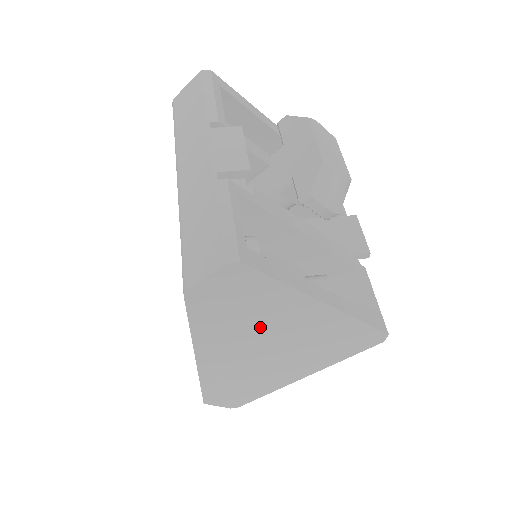
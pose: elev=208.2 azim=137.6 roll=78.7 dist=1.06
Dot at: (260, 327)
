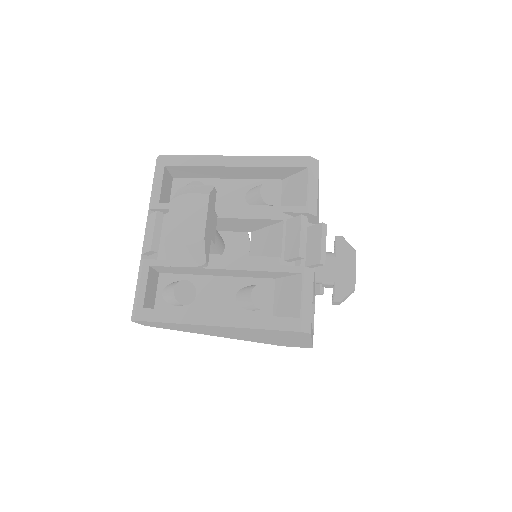
Dot at: (209, 330)
